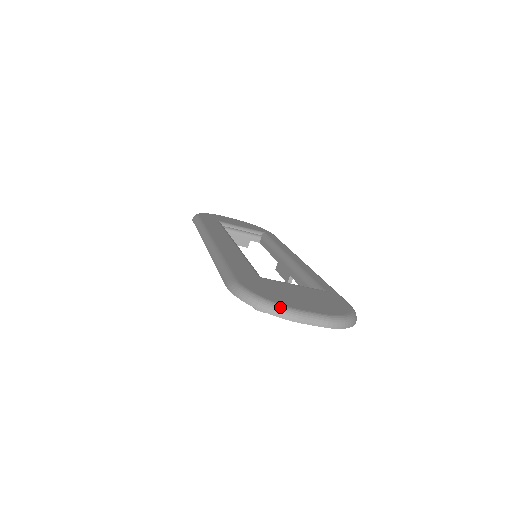
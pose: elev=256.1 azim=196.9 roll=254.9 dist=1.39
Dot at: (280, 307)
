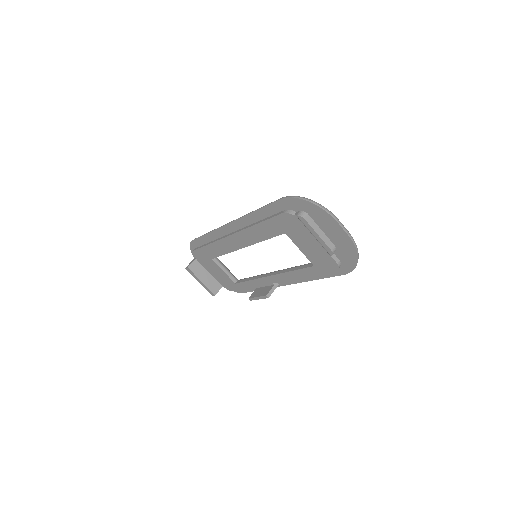
Dot at: occluded
